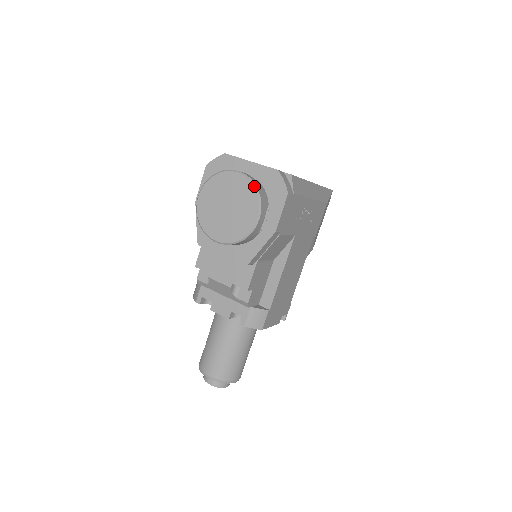
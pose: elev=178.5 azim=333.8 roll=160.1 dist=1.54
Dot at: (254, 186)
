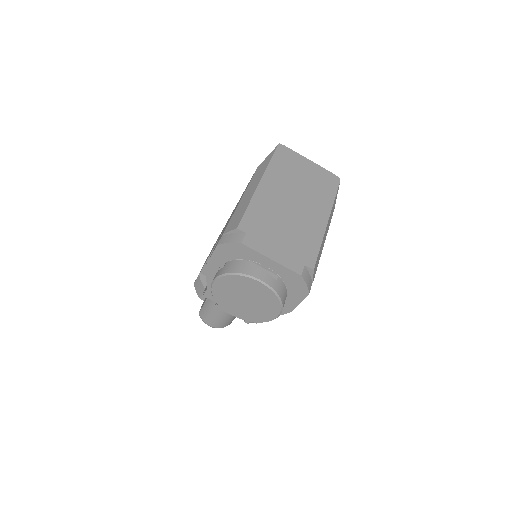
Dot at: (277, 297)
